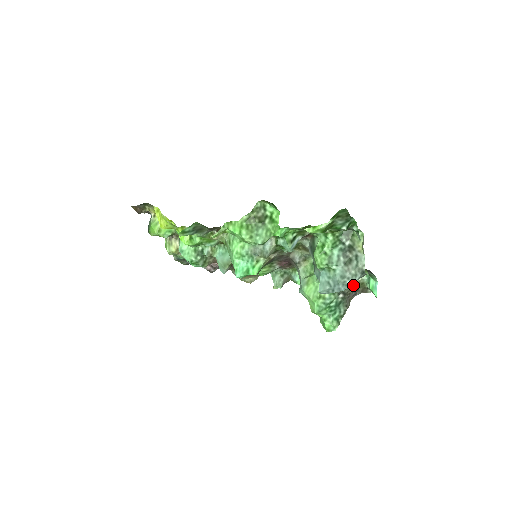
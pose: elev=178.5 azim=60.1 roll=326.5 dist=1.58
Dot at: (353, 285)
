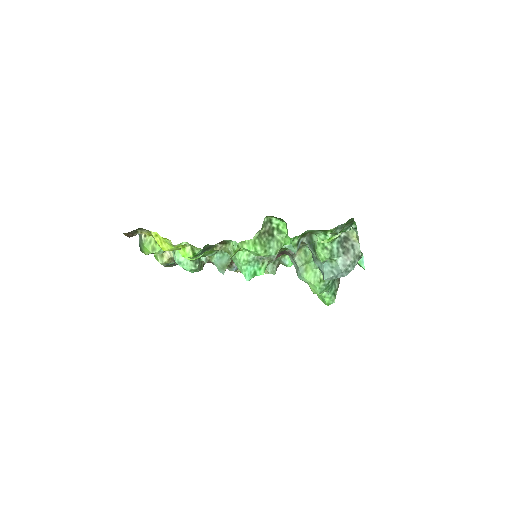
Dot at: occluded
